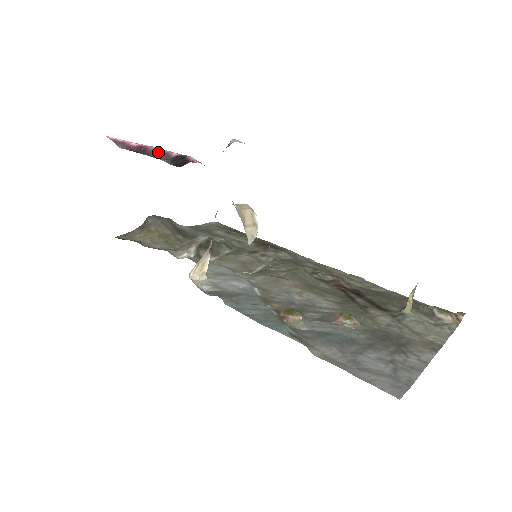
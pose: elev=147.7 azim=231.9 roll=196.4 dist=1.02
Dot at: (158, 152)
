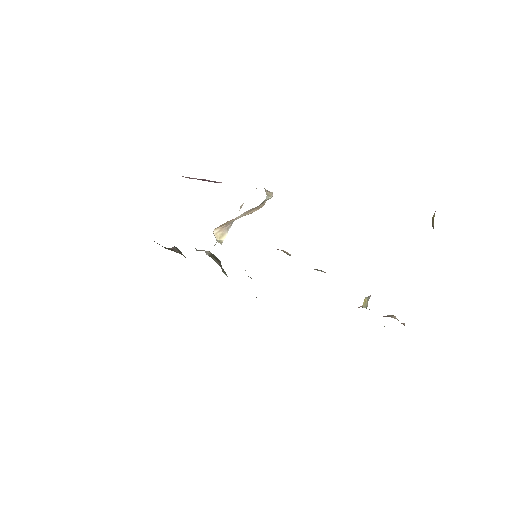
Dot at: (211, 181)
